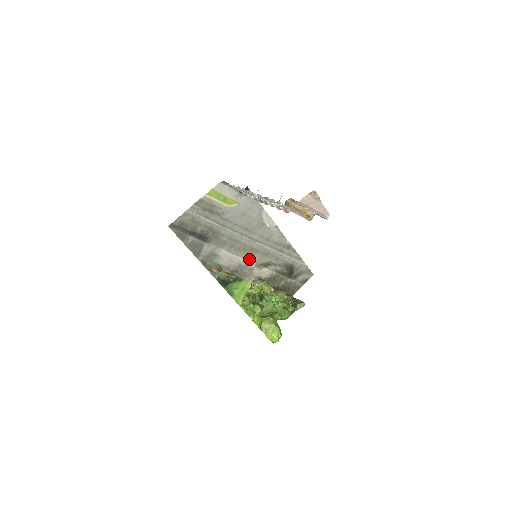
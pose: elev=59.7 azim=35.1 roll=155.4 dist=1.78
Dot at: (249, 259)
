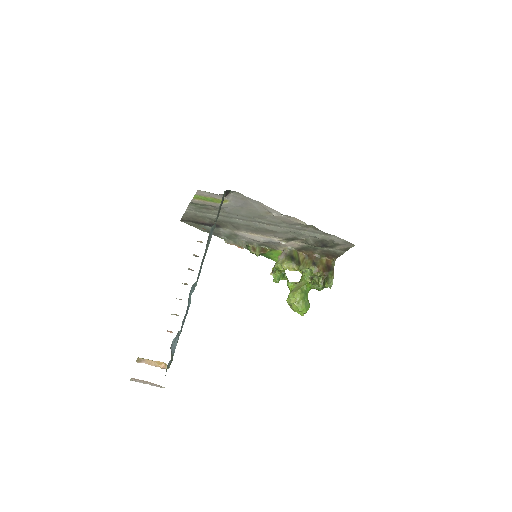
Dot at: (271, 236)
